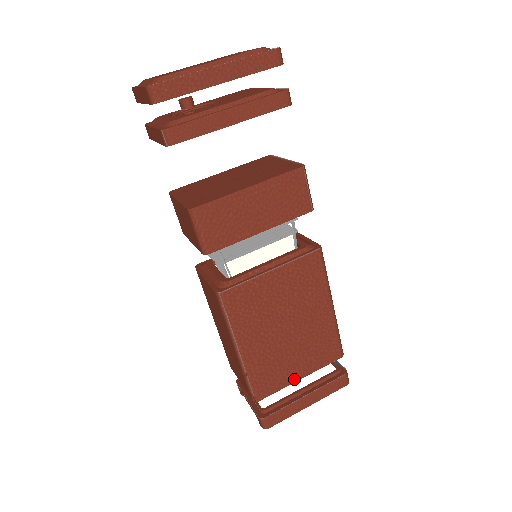
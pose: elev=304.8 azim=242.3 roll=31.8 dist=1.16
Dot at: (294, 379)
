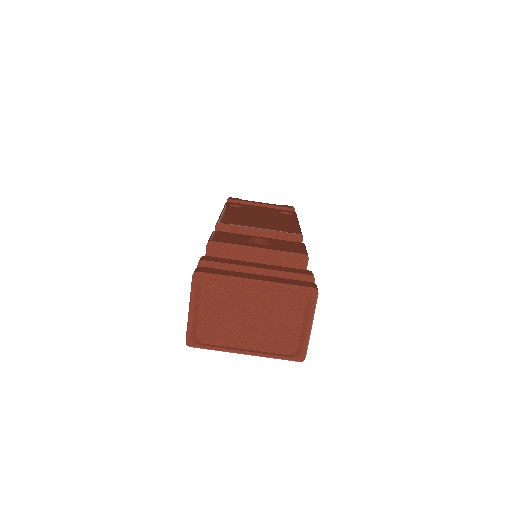
Dot at: occluded
